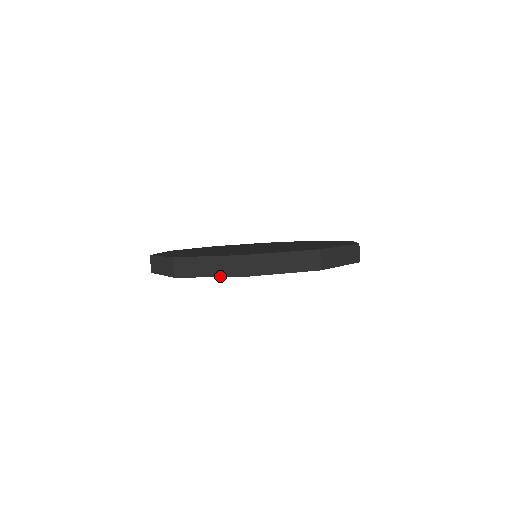
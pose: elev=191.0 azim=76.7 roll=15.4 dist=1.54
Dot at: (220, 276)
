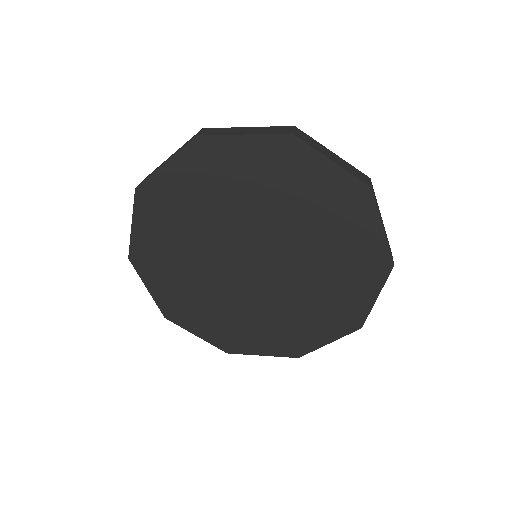
Dot at: (347, 170)
